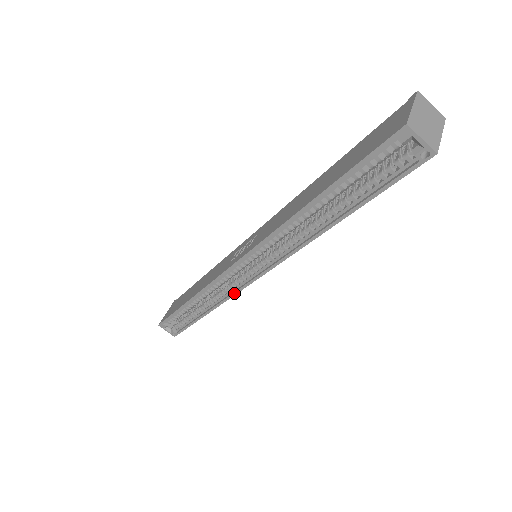
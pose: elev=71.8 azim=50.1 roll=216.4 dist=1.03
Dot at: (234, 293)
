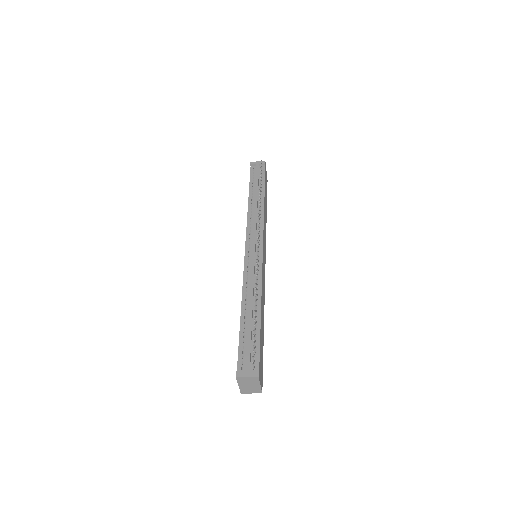
Dot at: occluded
